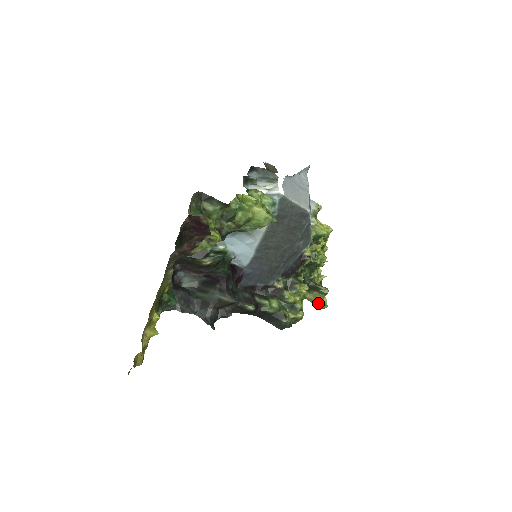
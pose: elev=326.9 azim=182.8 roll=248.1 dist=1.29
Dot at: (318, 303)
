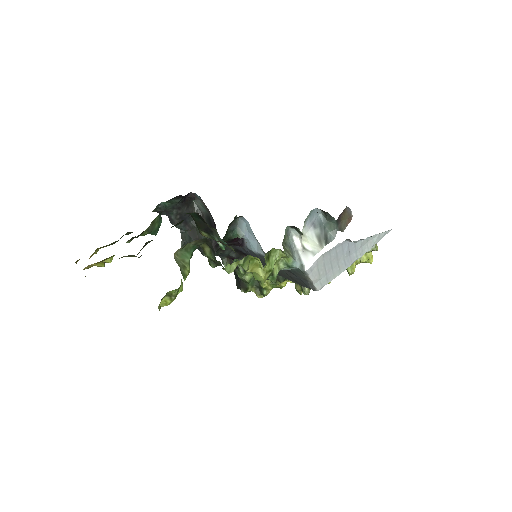
Dot at: (296, 288)
